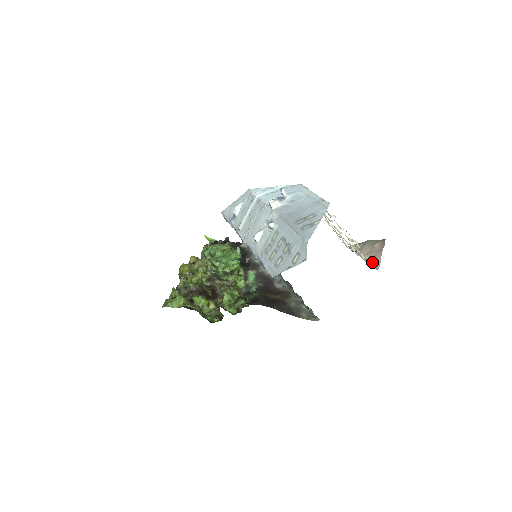
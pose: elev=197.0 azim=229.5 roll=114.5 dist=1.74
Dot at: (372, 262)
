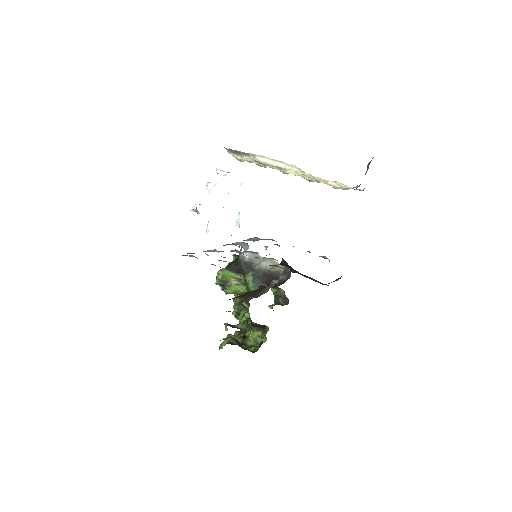
Dot at: occluded
